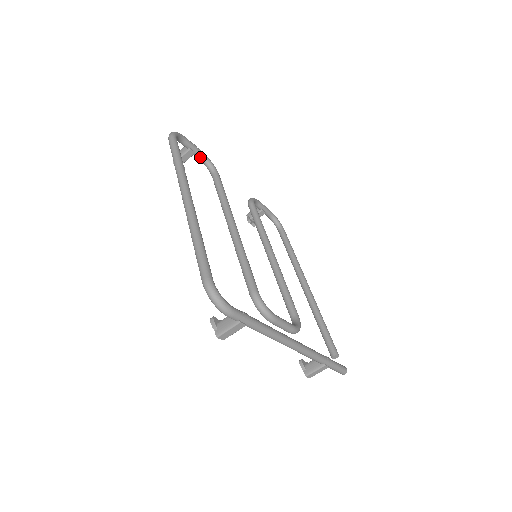
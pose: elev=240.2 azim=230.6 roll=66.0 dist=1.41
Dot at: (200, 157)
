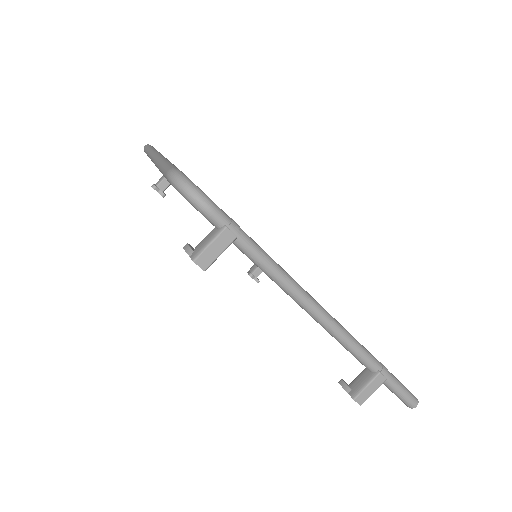
Dot at: occluded
